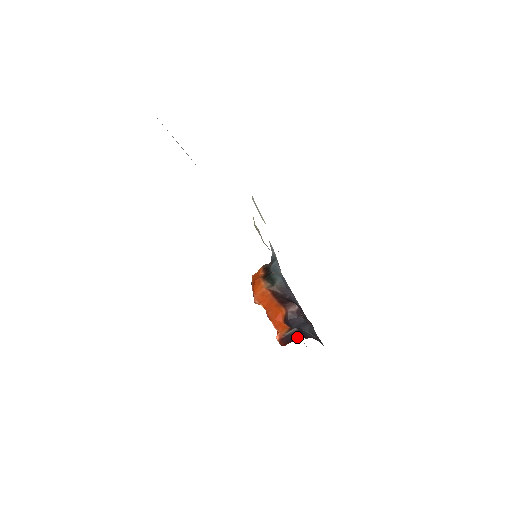
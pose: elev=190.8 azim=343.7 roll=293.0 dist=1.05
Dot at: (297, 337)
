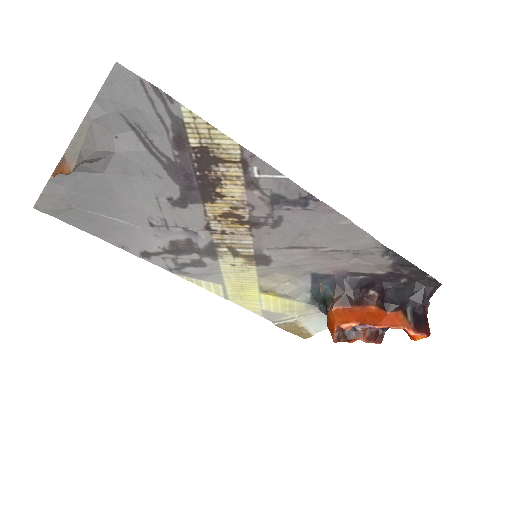
Dot at: (421, 313)
